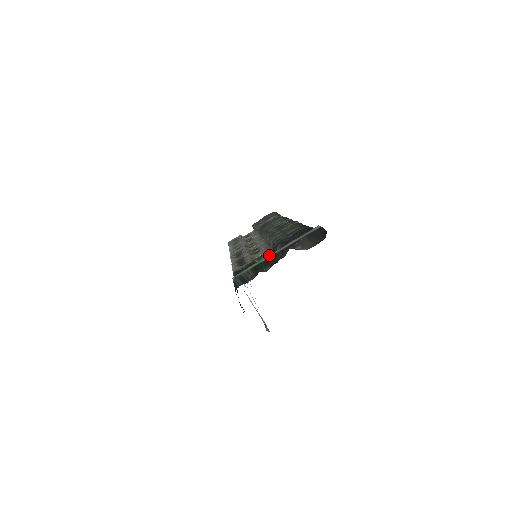
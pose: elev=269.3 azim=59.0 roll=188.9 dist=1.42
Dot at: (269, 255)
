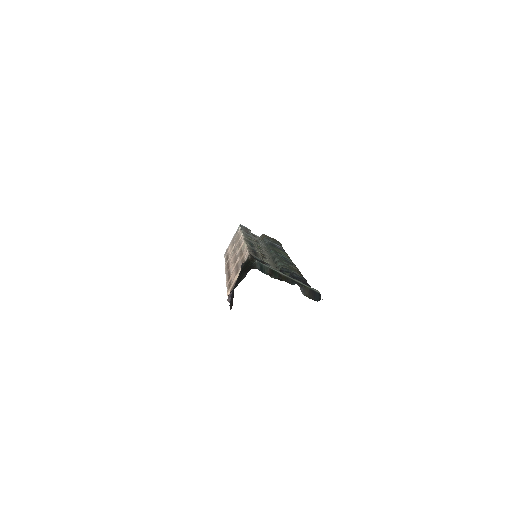
Dot at: (284, 274)
